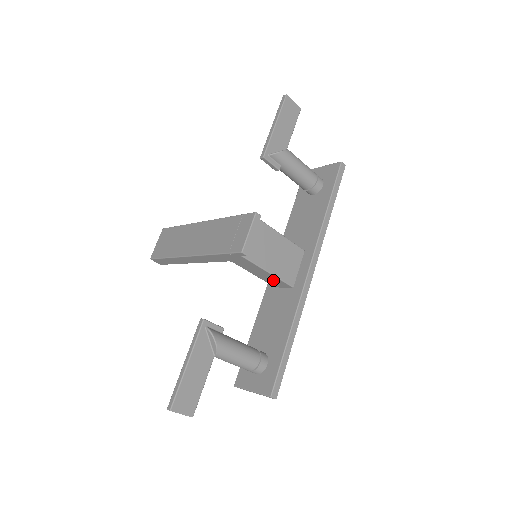
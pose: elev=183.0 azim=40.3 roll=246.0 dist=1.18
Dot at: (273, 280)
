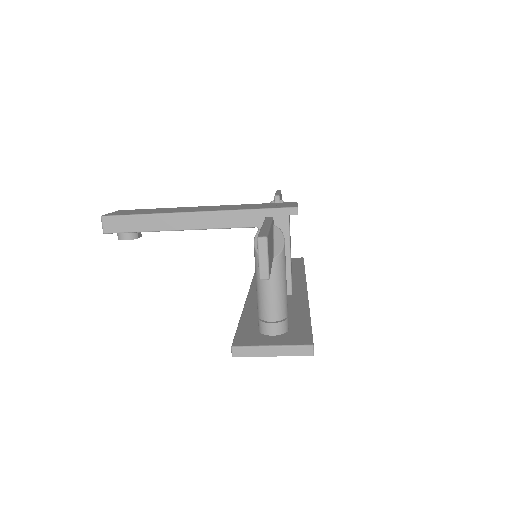
Dot at: occluded
